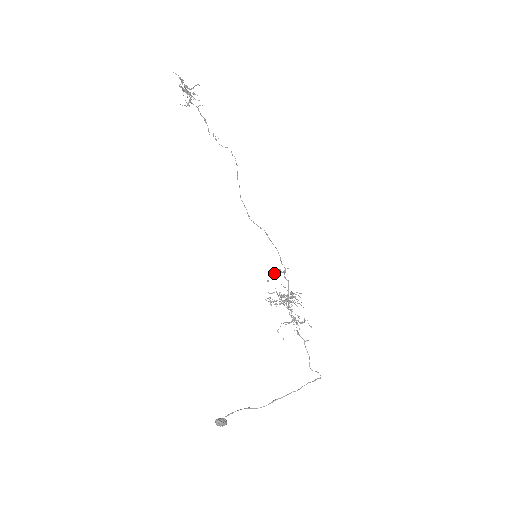
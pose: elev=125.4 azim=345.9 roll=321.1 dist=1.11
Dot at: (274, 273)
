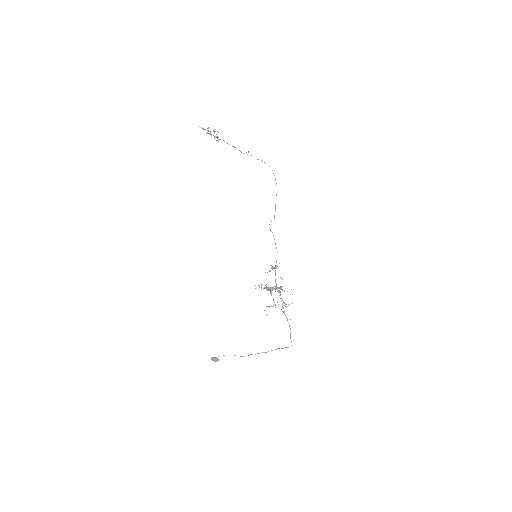
Dot at: occluded
